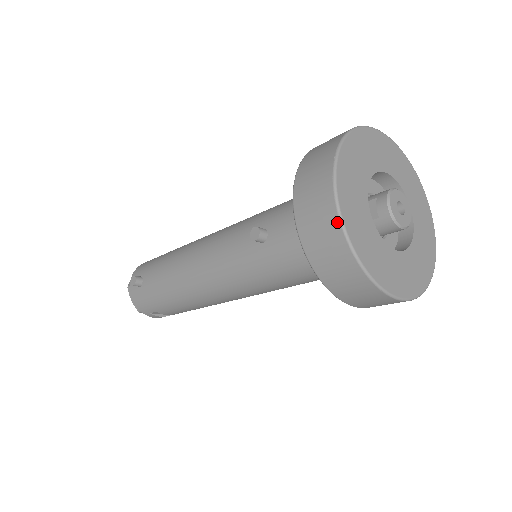
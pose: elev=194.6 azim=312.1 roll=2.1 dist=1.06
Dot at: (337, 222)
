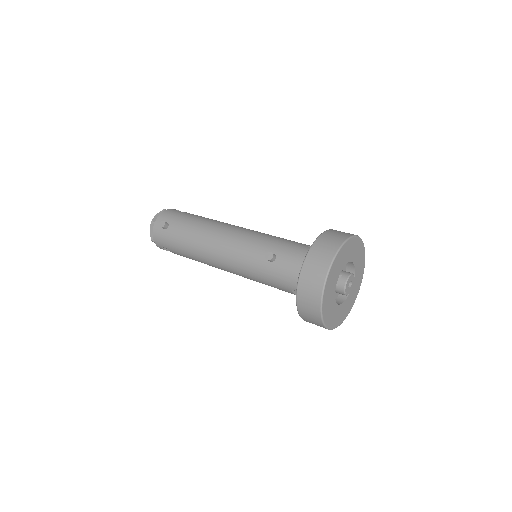
Dot at: (321, 288)
